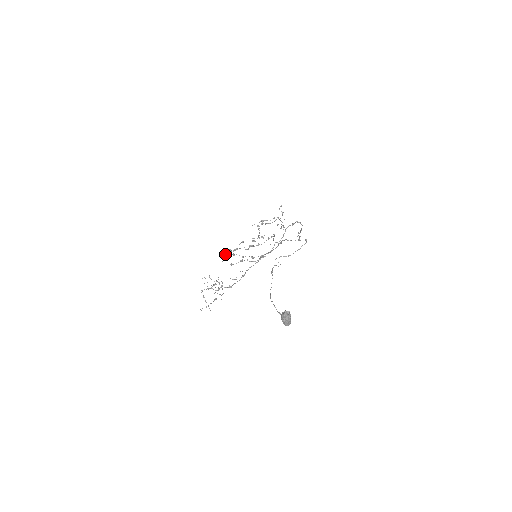
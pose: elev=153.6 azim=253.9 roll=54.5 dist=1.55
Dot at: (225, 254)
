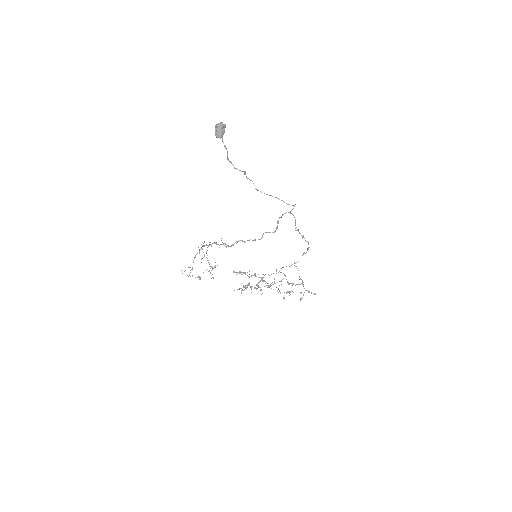
Dot at: (239, 288)
